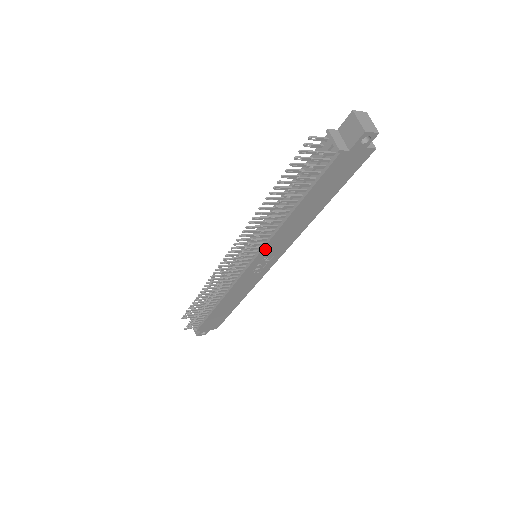
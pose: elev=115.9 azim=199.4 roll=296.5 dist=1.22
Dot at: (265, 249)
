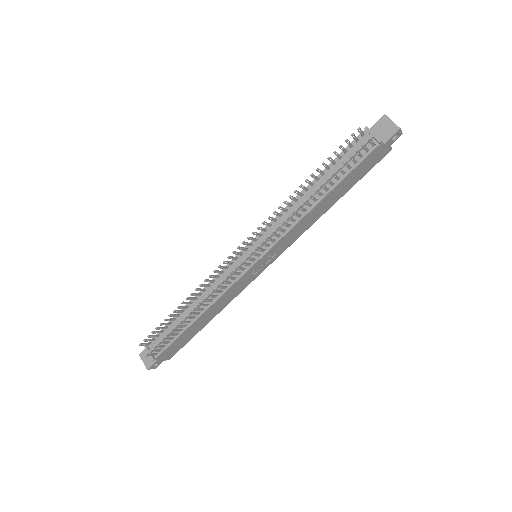
Dot at: (279, 242)
